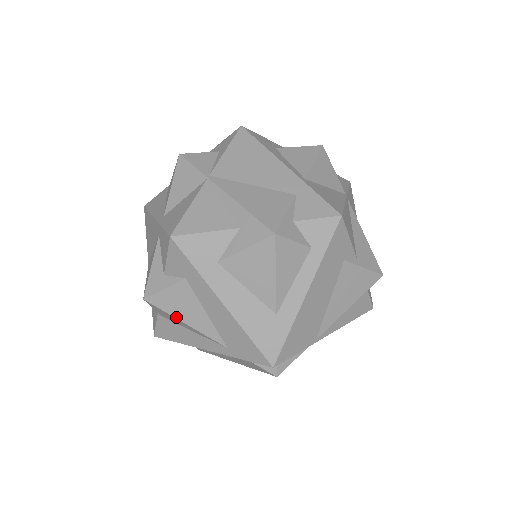
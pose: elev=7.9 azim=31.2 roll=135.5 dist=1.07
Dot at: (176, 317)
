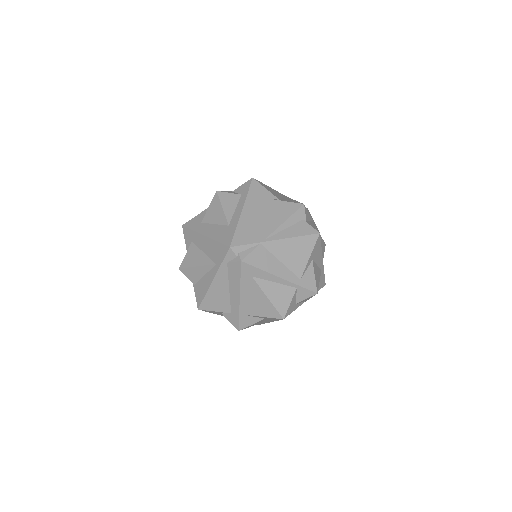
Dot at: (192, 266)
